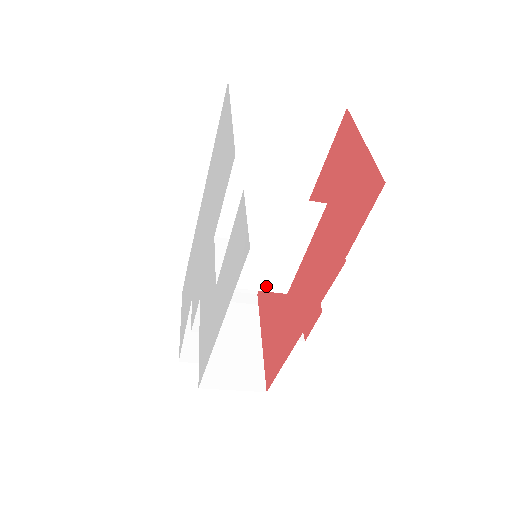
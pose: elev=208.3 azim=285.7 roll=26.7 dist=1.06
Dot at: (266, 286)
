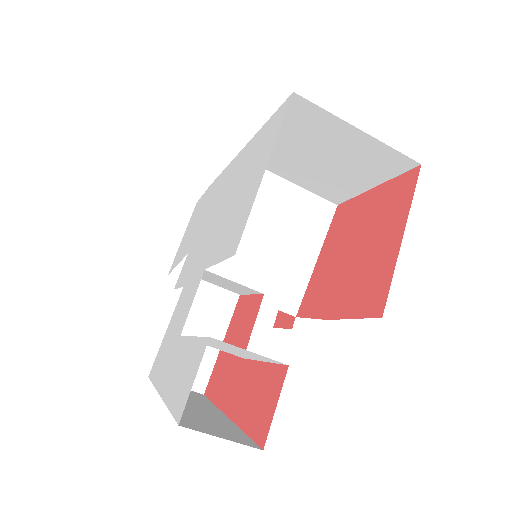
Dot at: (225, 351)
